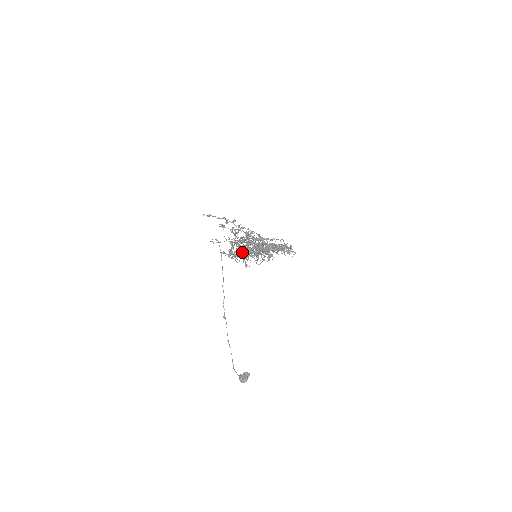
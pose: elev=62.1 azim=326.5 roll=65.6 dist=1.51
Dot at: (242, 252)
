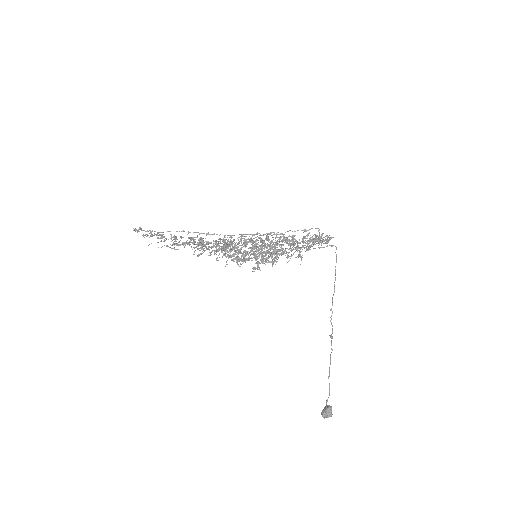
Dot at: occluded
